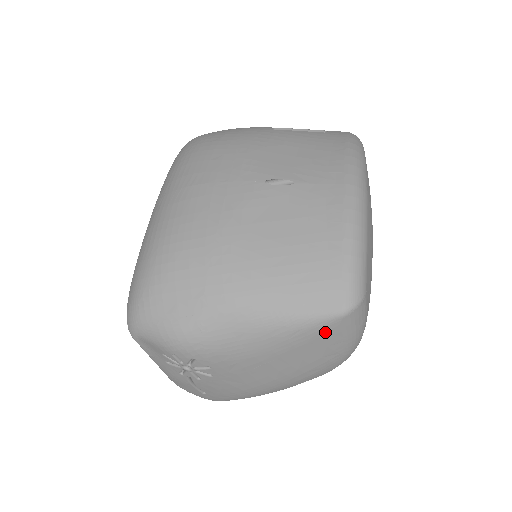
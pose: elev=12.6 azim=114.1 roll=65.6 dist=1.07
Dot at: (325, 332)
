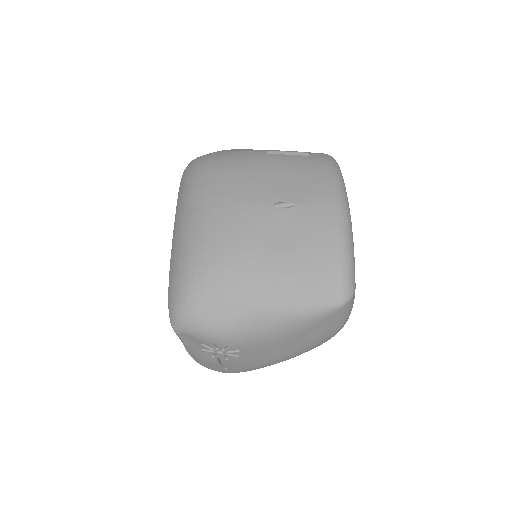
Dot at: (328, 318)
